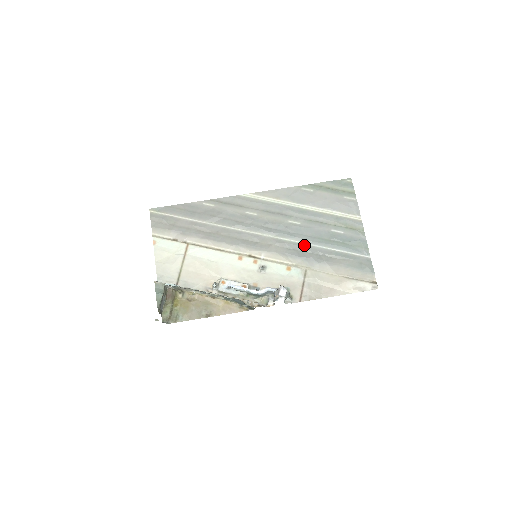
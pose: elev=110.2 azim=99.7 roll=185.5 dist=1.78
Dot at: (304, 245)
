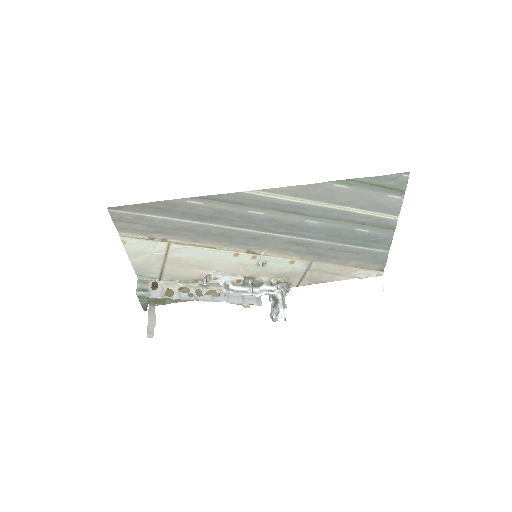
Dot at: (317, 242)
